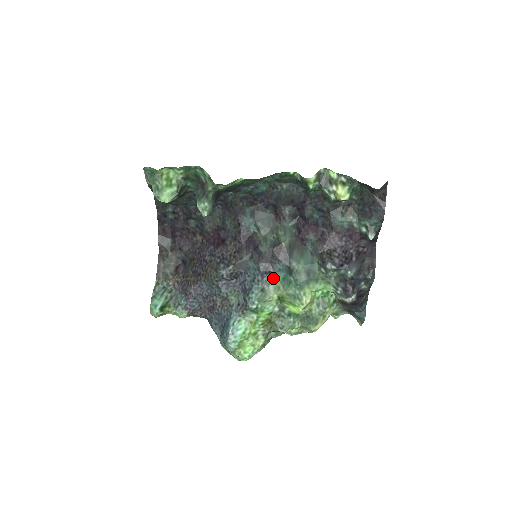
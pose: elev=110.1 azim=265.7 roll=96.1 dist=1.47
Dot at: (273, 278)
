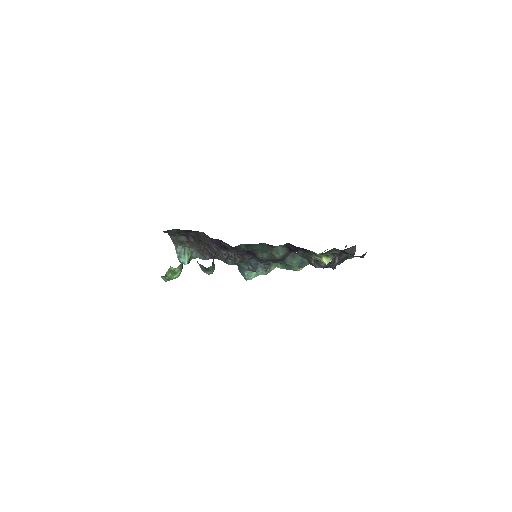
Dot at: (273, 265)
